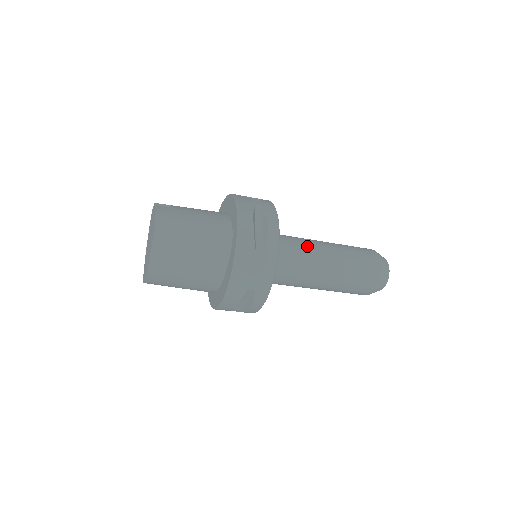
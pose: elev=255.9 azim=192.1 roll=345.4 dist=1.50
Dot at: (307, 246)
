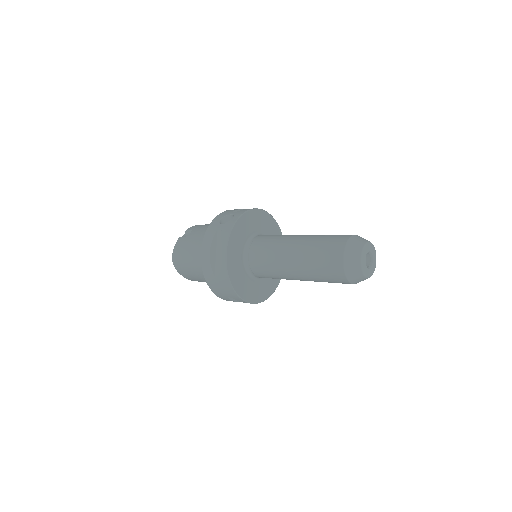
Dot at: (275, 251)
